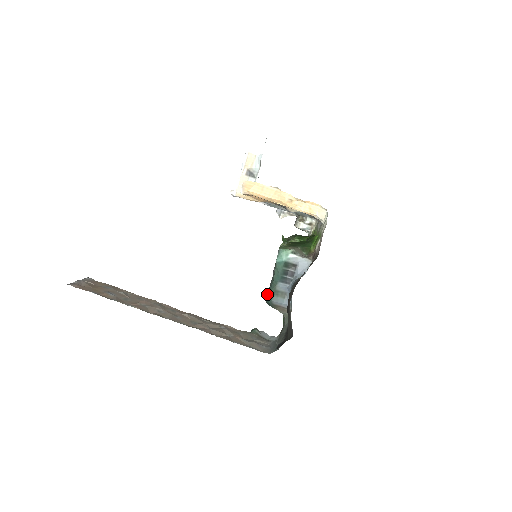
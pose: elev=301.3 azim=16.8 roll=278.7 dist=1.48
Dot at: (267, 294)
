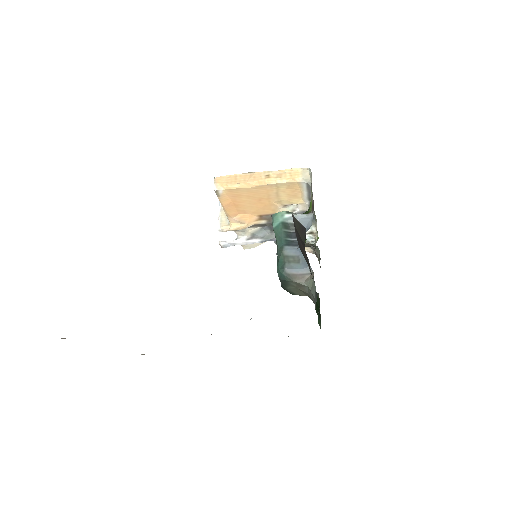
Dot at: occluded
